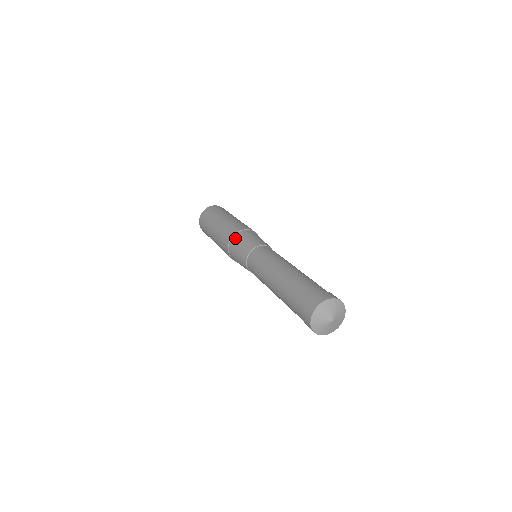
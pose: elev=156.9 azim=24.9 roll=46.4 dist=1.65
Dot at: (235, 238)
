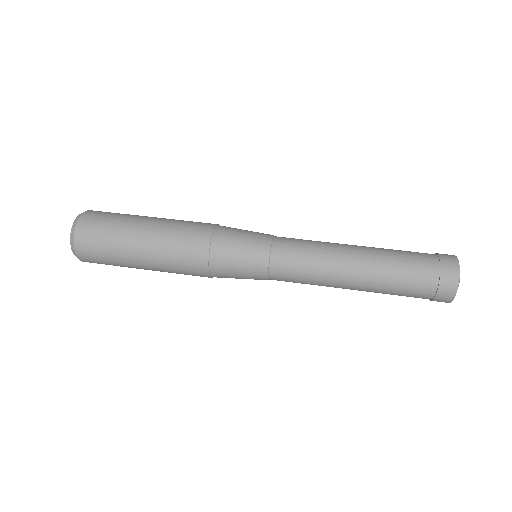
Dot at: (217, 260)
